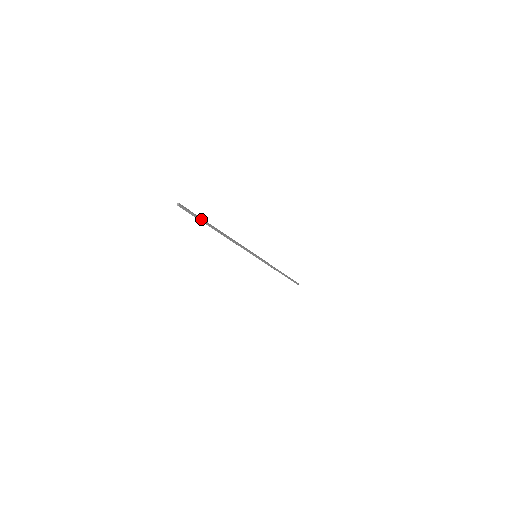
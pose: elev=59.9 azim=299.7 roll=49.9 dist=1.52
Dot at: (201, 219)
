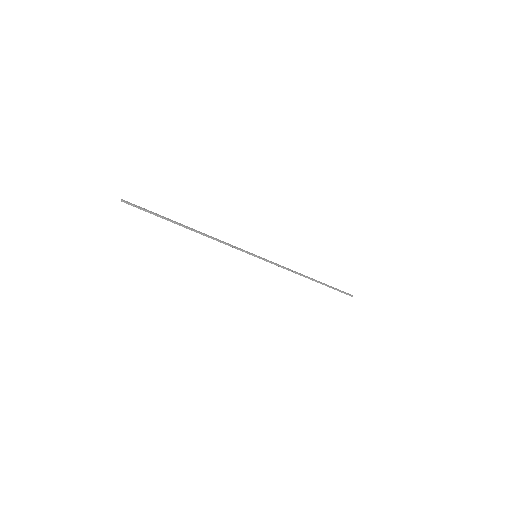
Dot at: (156, 214)
